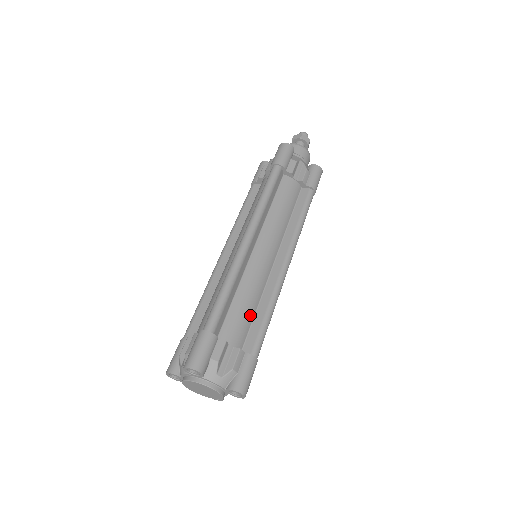
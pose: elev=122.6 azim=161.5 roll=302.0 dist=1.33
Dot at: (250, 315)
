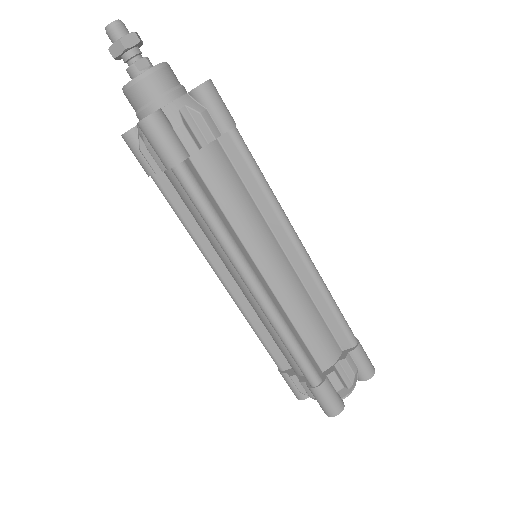
Dot at: (321, 324)
